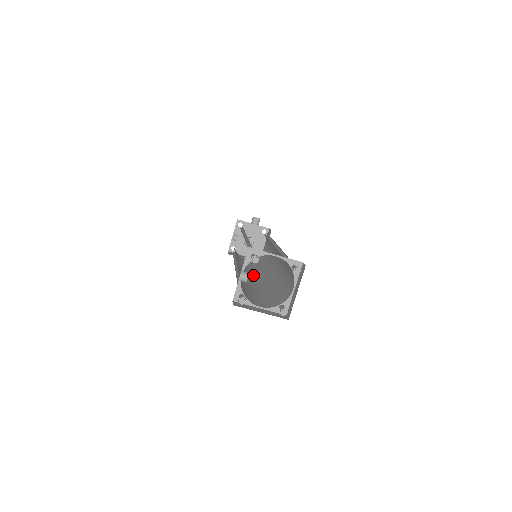
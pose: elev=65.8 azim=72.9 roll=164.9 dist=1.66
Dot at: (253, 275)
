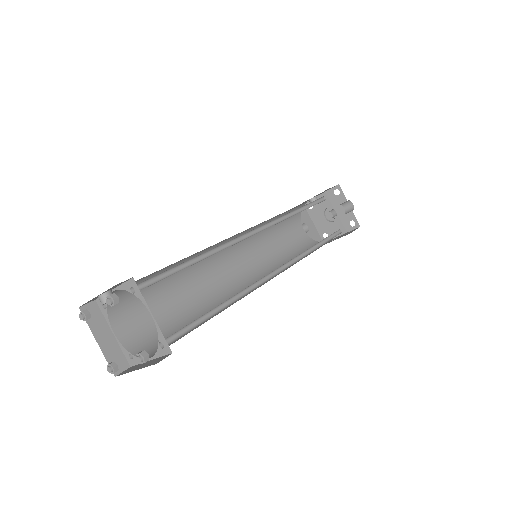
Dot at: (240, 267)
